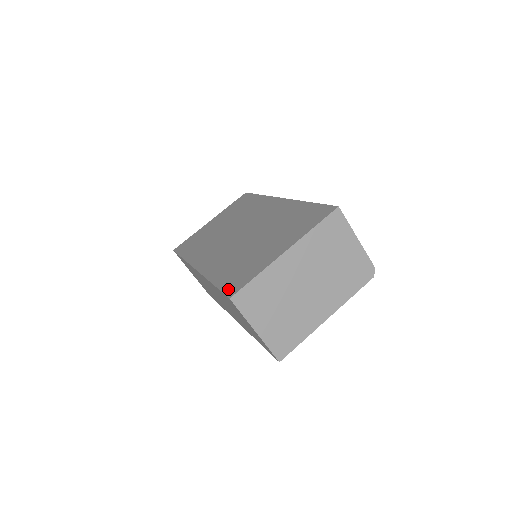
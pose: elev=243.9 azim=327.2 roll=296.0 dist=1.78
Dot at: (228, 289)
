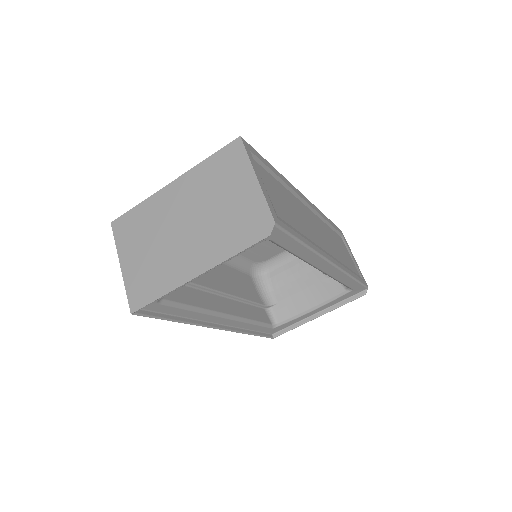
Dot at: occluded
